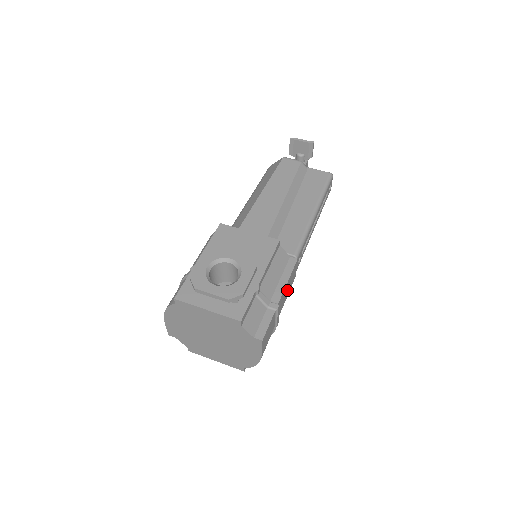
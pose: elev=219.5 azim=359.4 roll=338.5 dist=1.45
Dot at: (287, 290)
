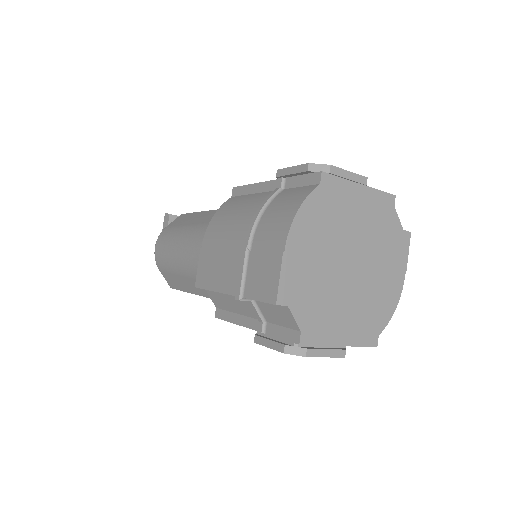
Dot at: occluded
